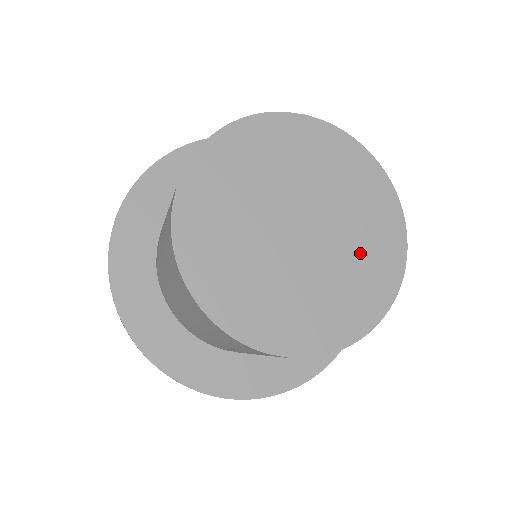
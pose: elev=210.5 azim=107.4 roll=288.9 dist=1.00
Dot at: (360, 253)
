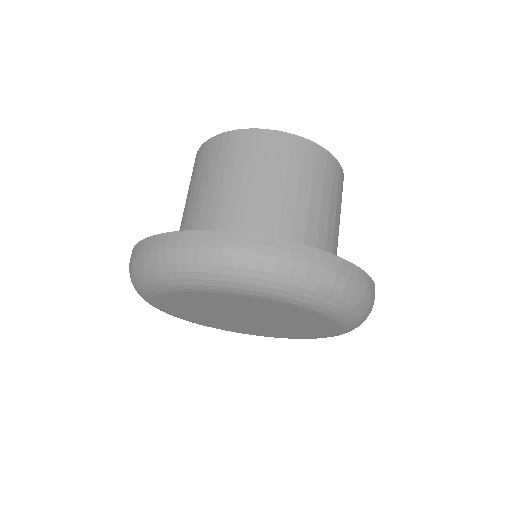
Dot at: occluded
